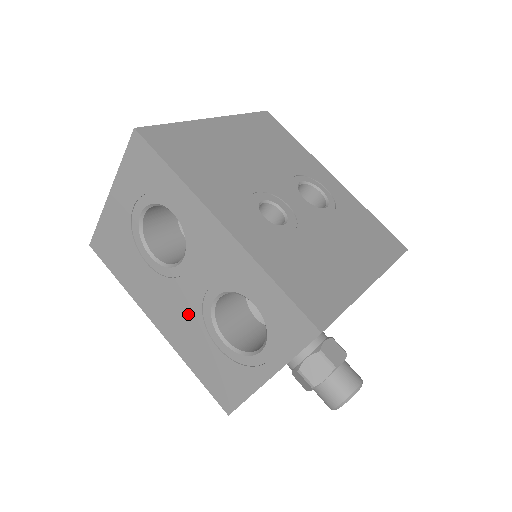
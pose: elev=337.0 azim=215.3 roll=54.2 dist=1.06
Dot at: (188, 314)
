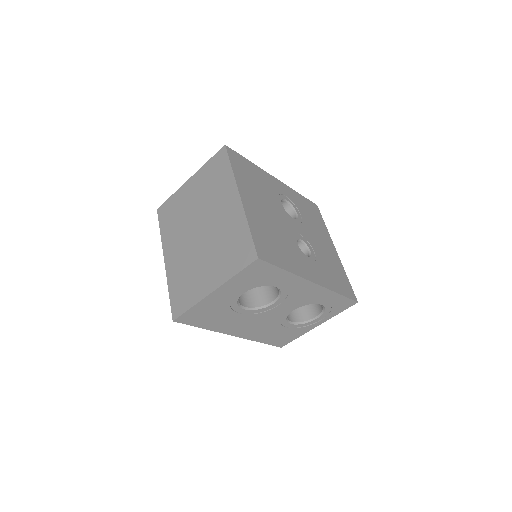
Dot at: (268, 323)
